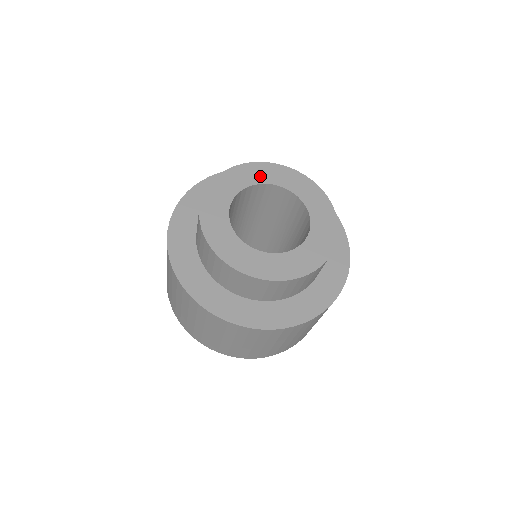
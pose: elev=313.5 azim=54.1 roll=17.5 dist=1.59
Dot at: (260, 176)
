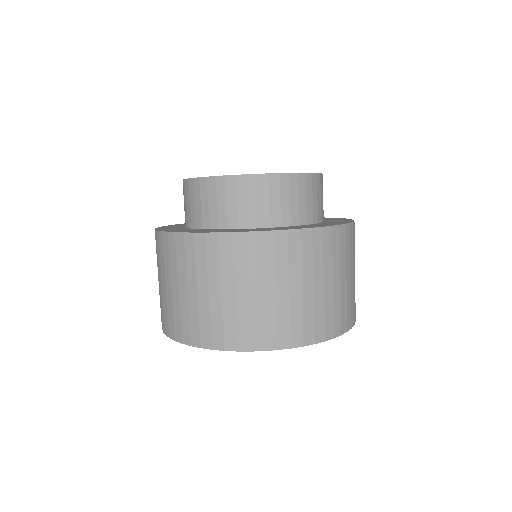
Dot at: occluded
